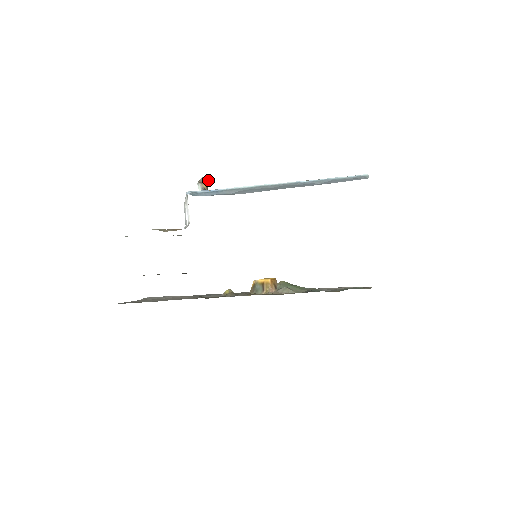
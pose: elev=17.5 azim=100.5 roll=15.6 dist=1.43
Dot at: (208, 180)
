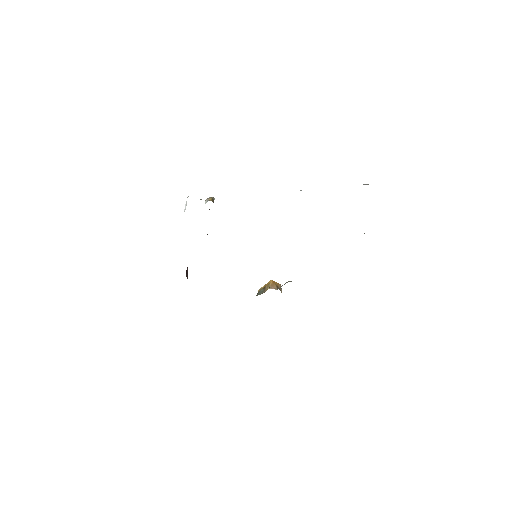
Dot at: occluded
